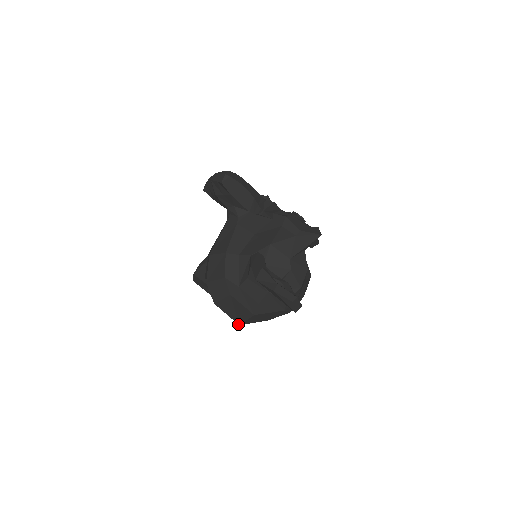
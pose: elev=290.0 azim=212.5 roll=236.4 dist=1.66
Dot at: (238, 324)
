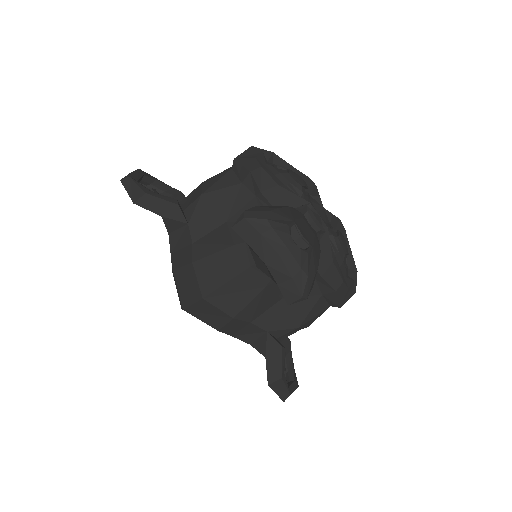
Dot at: occluded
